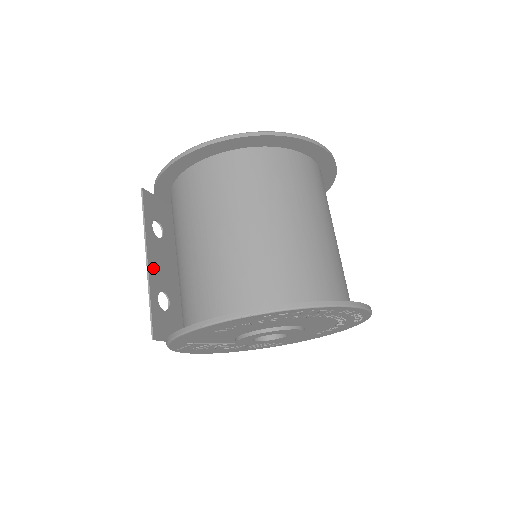
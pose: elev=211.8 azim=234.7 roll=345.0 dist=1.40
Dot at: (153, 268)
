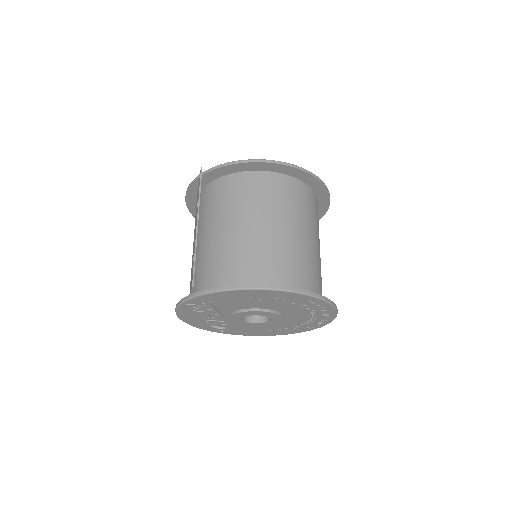
Dot at: occluded
